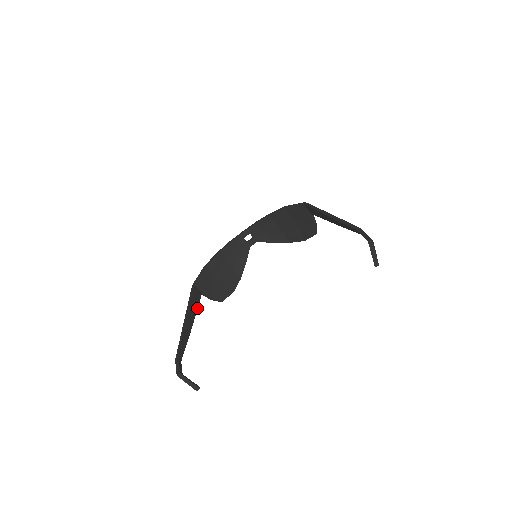
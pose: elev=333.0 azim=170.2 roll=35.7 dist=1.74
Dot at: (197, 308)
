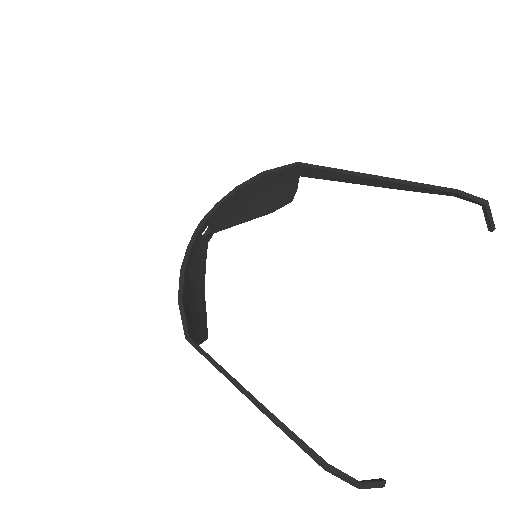
Dot at: occluded
